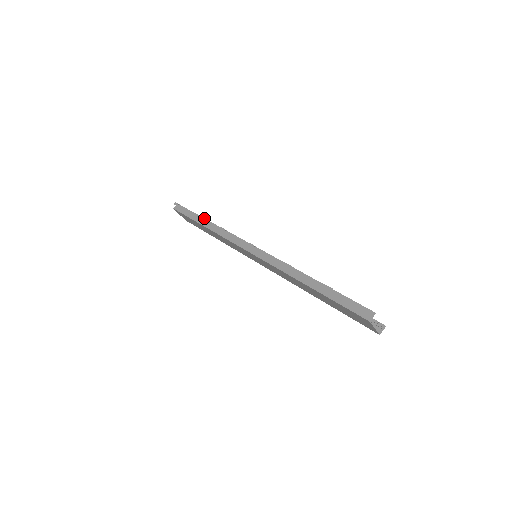
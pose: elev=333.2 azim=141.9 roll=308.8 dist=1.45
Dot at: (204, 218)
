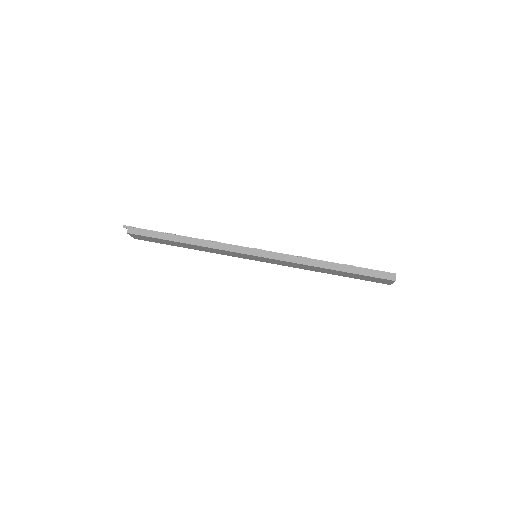
Dot at: (179, 235)
